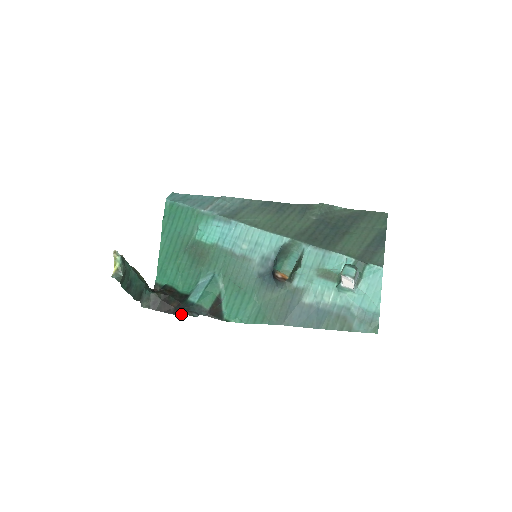
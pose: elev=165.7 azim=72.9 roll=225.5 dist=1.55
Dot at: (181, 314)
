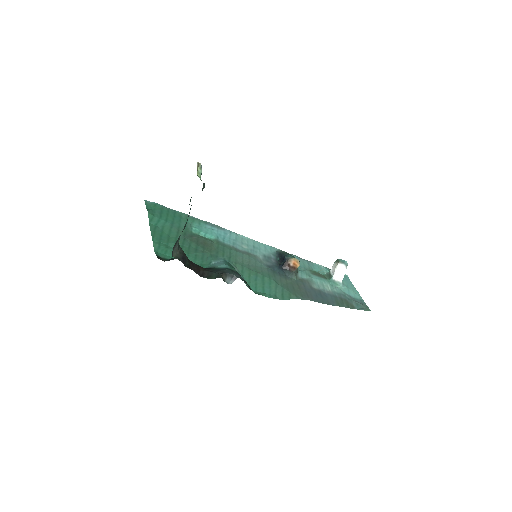
Dot at: (213, 277)
